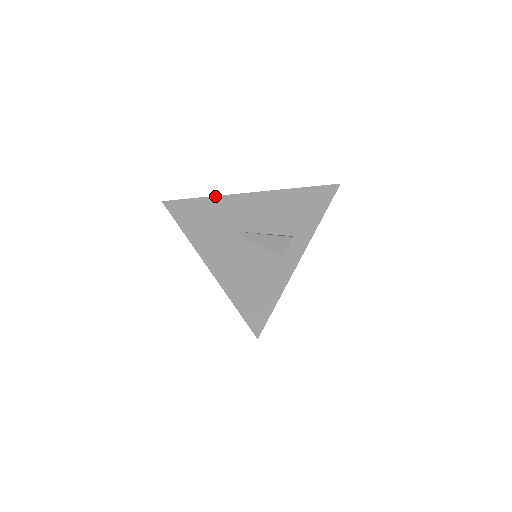
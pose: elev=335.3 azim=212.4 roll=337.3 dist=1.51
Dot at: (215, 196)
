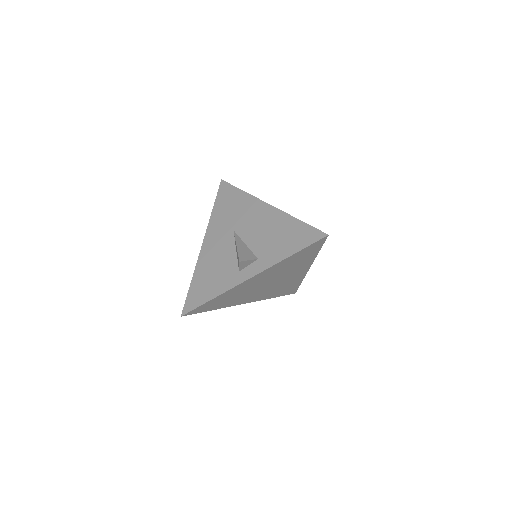
Dot at: (248, 194)
